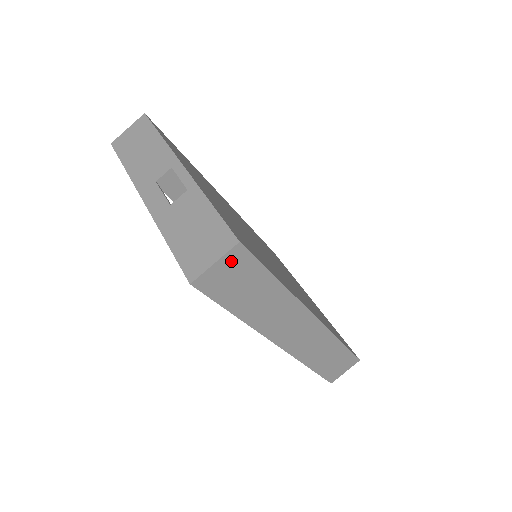
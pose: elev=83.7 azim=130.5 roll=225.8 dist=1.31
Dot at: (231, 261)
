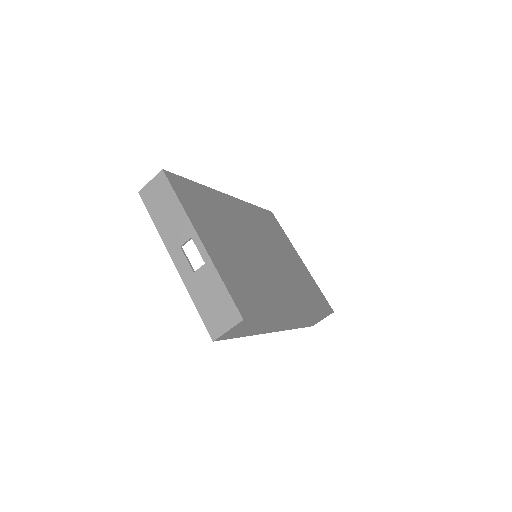
Dot at: (238, 326)
